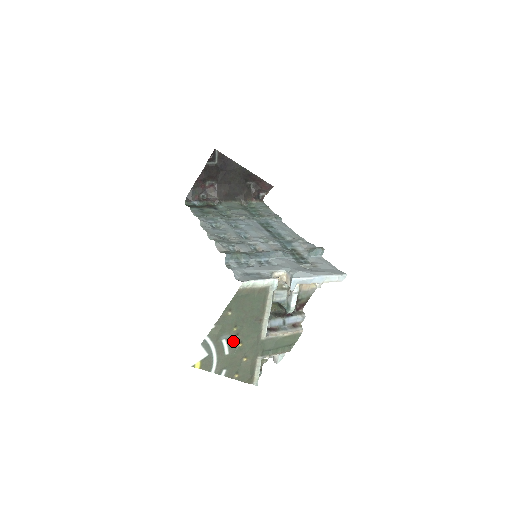
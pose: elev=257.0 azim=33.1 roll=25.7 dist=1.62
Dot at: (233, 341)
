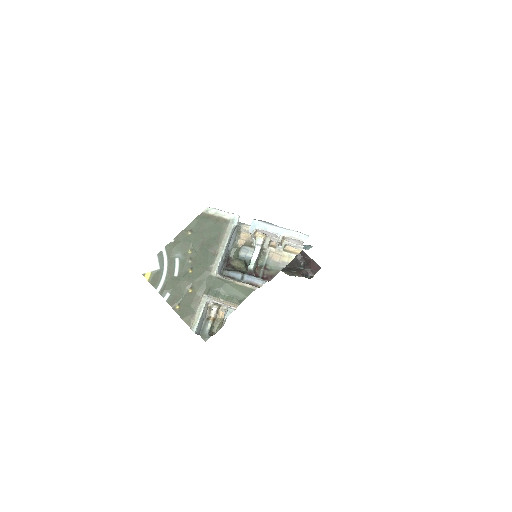
Dot at: (185, 264)
